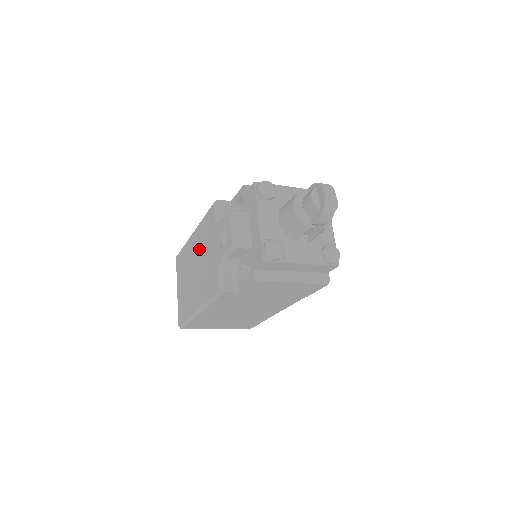
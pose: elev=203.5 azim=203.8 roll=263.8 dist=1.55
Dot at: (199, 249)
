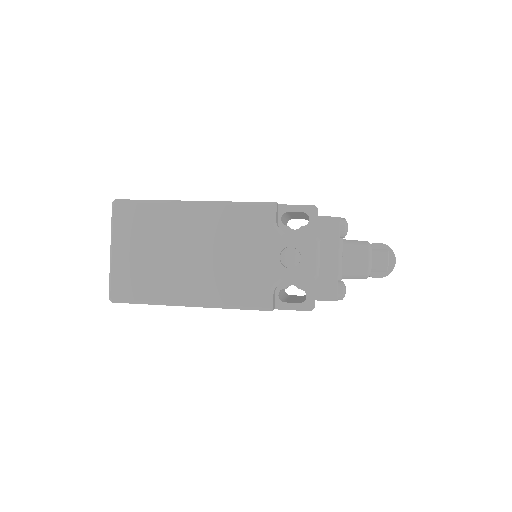
Dot at: (214, 236)
